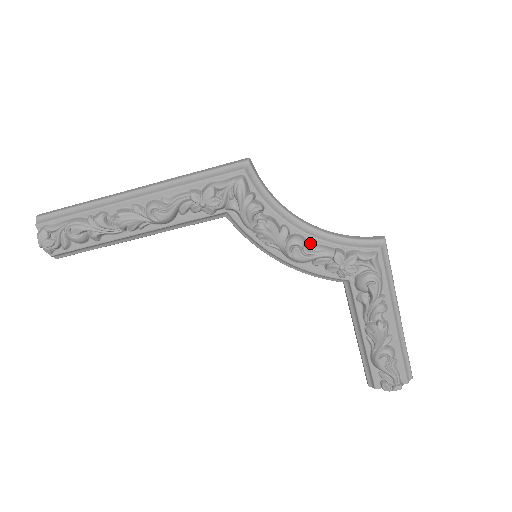
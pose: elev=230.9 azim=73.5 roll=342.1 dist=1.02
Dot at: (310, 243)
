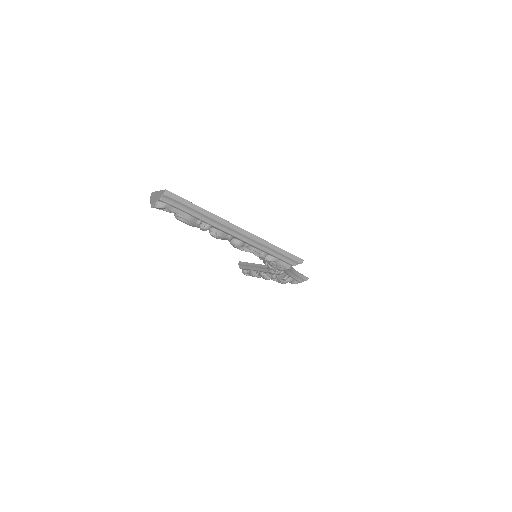
Dot at: (281, 274)
